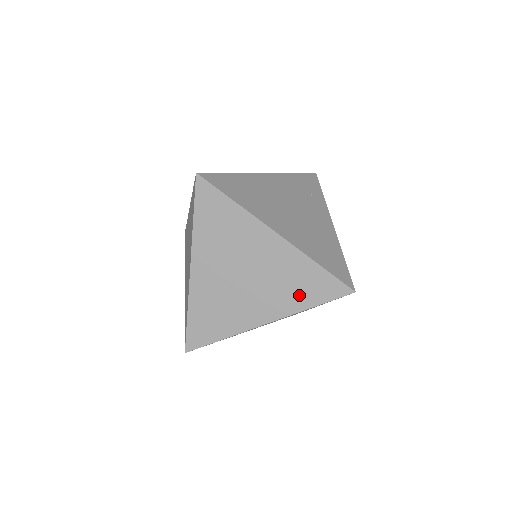
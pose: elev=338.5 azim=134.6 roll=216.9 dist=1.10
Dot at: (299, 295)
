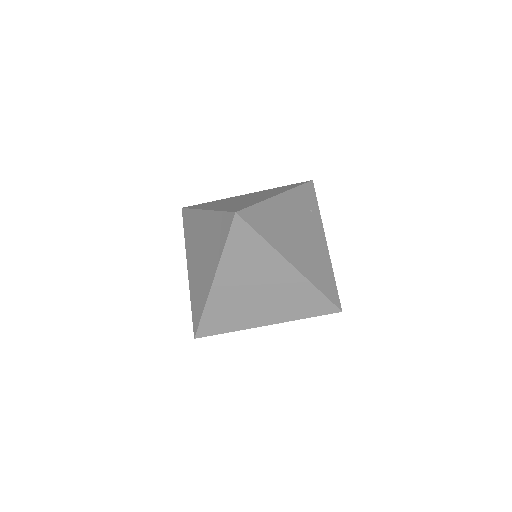
Dot at: (299, 309)
